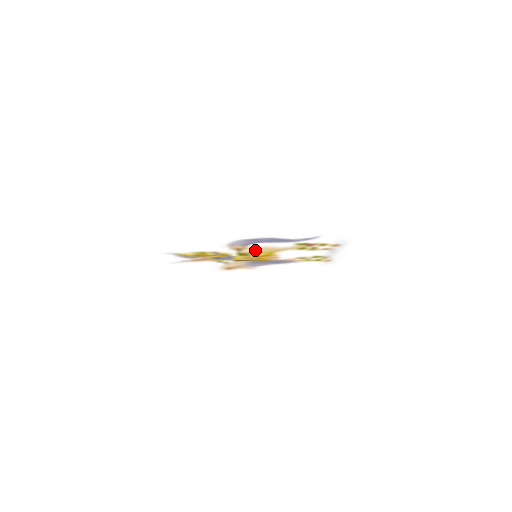
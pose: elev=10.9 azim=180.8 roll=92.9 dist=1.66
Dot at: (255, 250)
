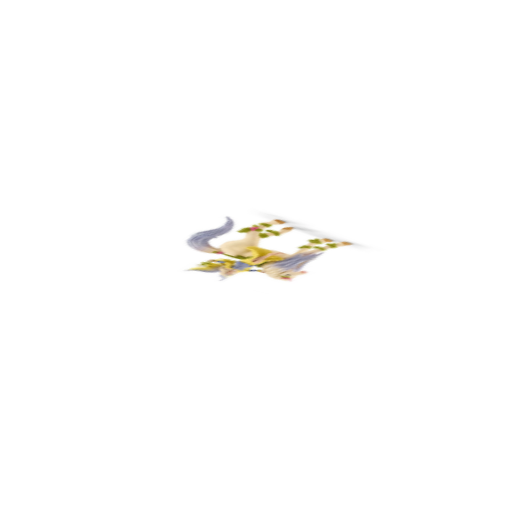
Dot at: (234, 249)
